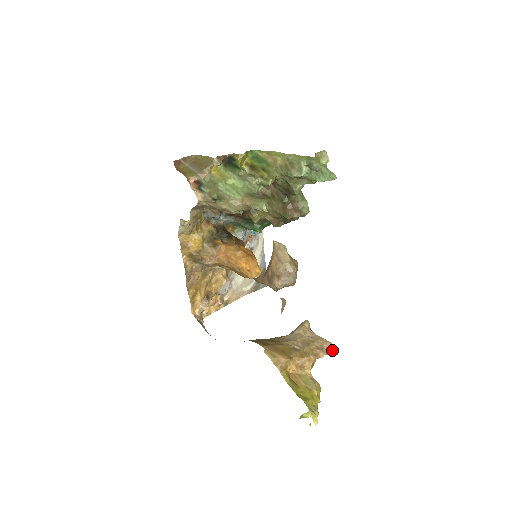
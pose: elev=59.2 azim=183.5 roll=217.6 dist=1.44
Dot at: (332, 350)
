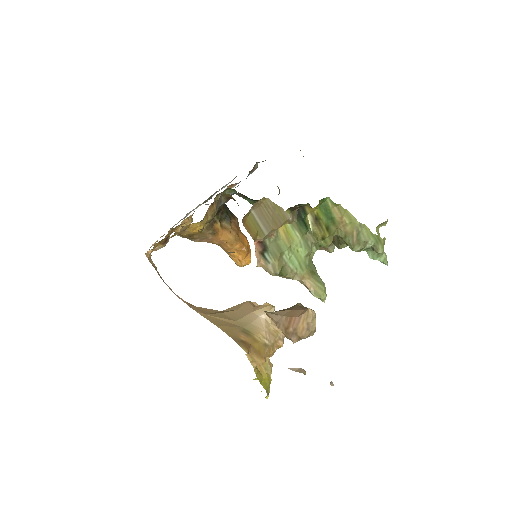
Dot at: occluded
